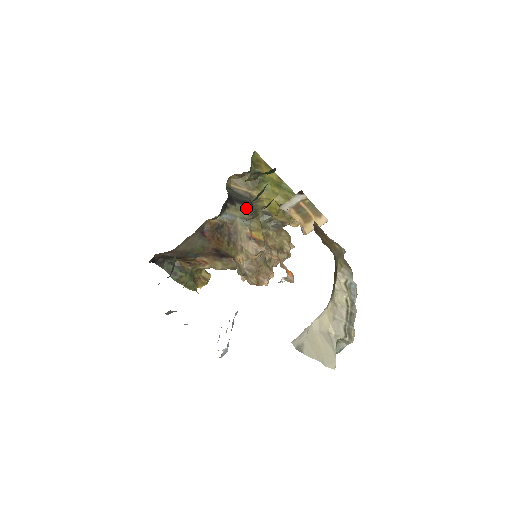
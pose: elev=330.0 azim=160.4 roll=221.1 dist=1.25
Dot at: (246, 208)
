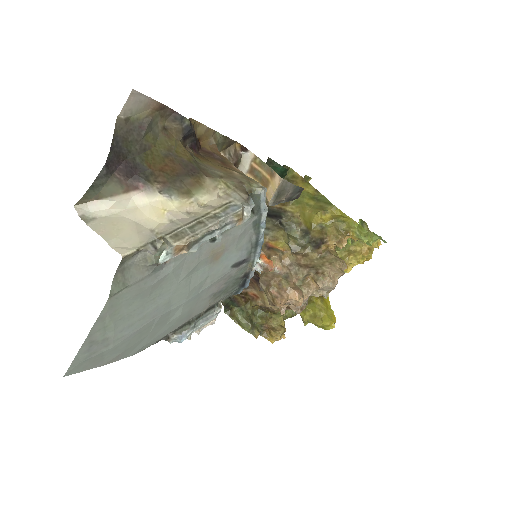
Dot at: (272, 220)
